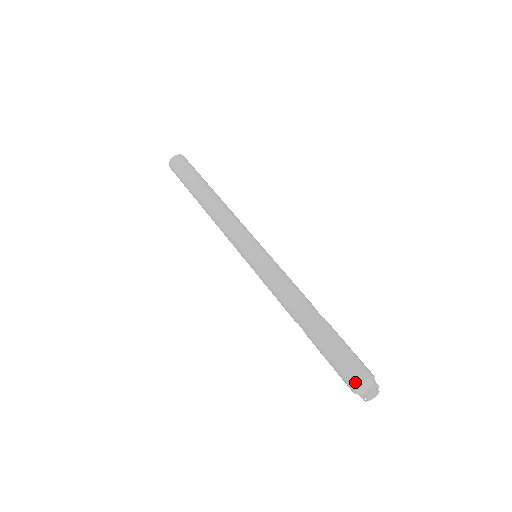
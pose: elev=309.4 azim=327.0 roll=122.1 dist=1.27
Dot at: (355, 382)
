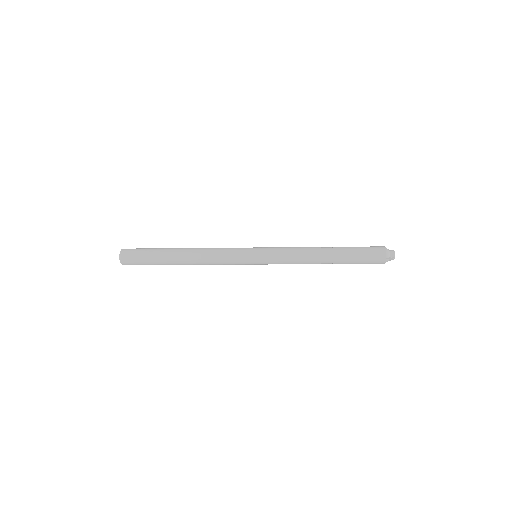
Dot at: (382, 246)
